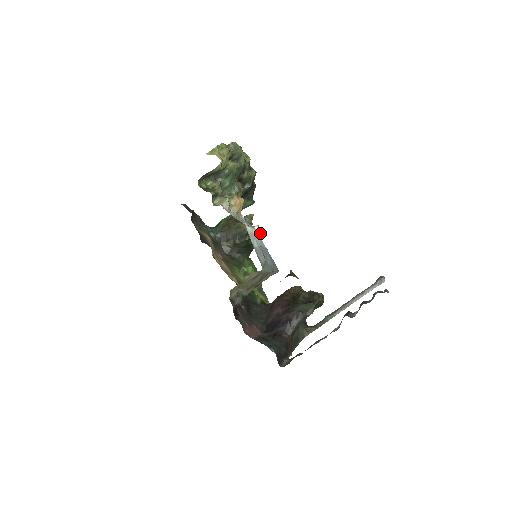
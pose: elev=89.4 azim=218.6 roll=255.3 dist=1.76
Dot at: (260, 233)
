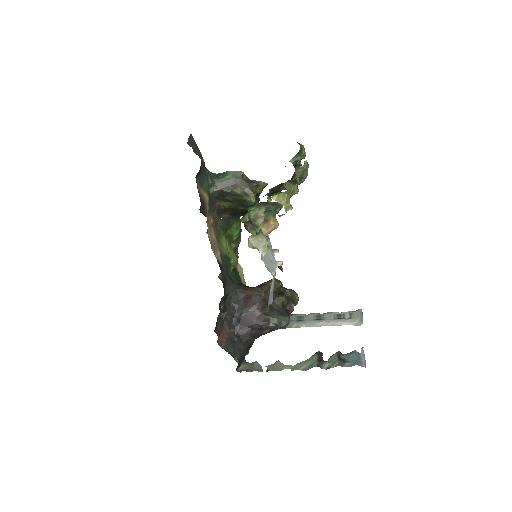
Dot at: (278, 263)
